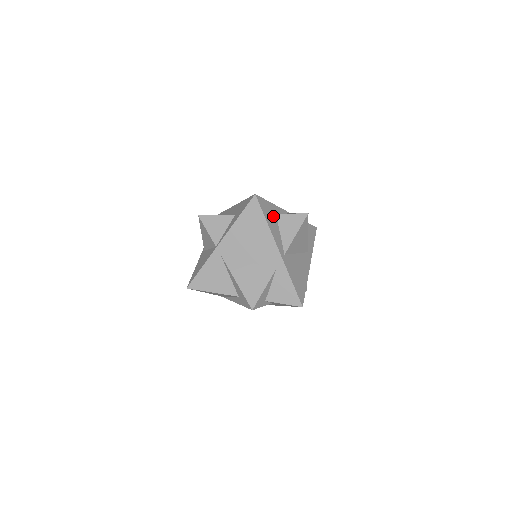
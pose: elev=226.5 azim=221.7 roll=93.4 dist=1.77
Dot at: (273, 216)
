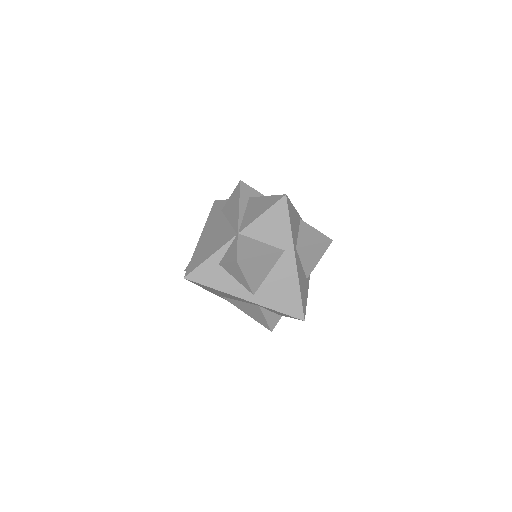
Dot at: (217, 271)
